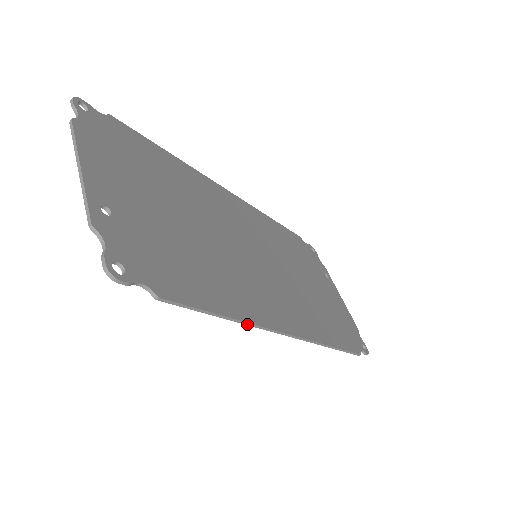
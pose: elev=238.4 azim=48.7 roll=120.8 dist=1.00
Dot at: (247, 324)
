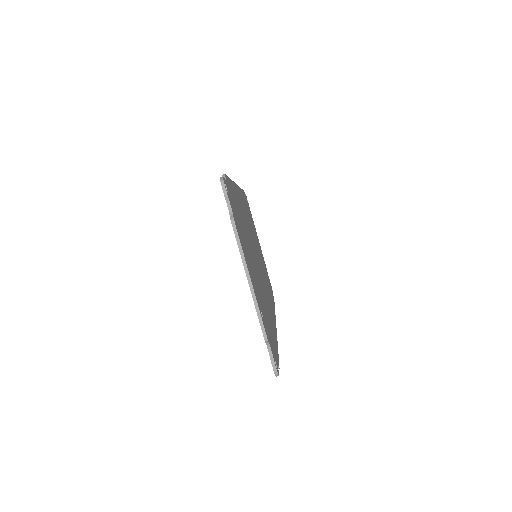
Dot at: occluded
